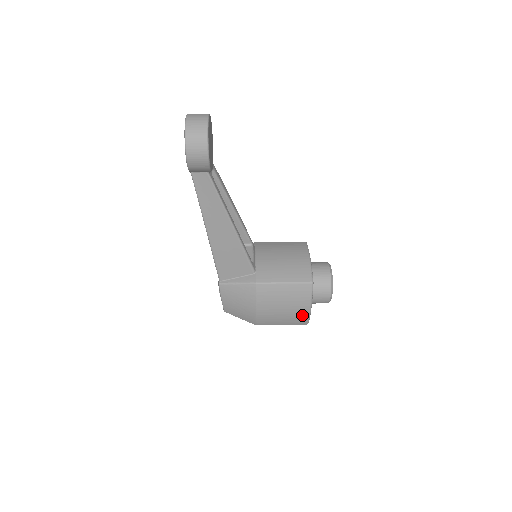
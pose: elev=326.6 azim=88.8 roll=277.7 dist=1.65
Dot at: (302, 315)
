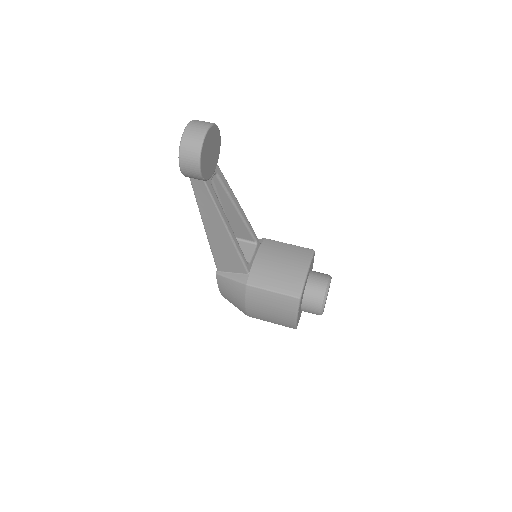
Dot at: (288, 321)
